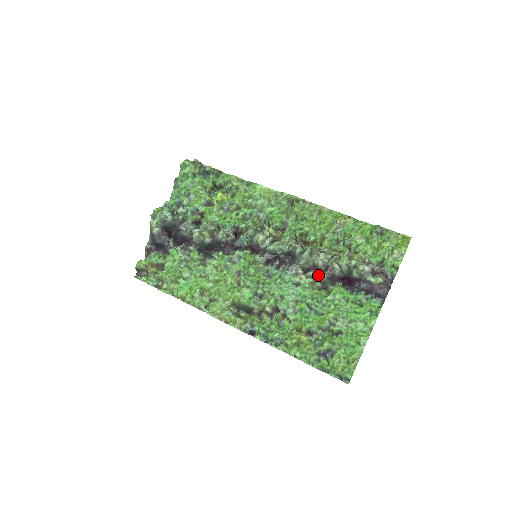
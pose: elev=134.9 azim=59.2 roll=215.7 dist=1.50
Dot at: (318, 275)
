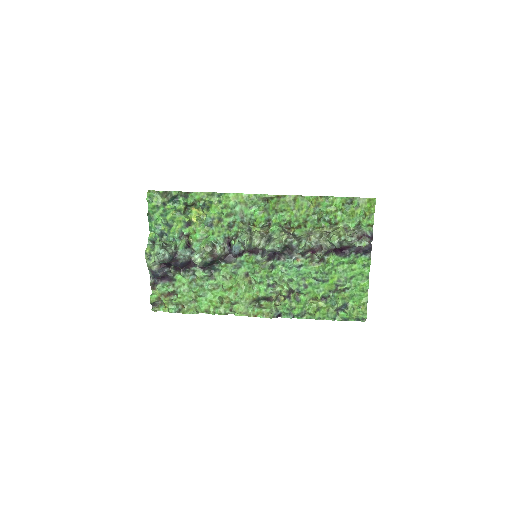
Dot at: (315, 254)
